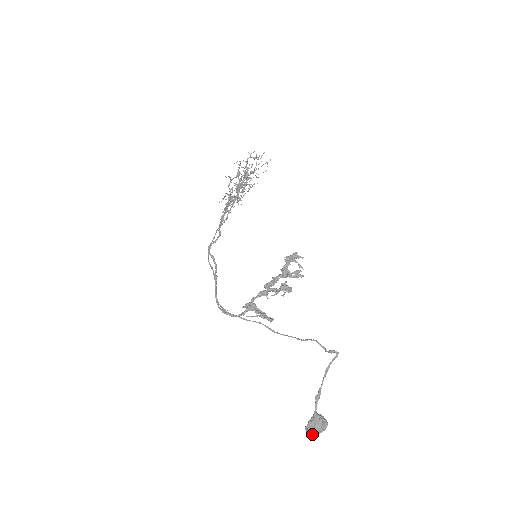
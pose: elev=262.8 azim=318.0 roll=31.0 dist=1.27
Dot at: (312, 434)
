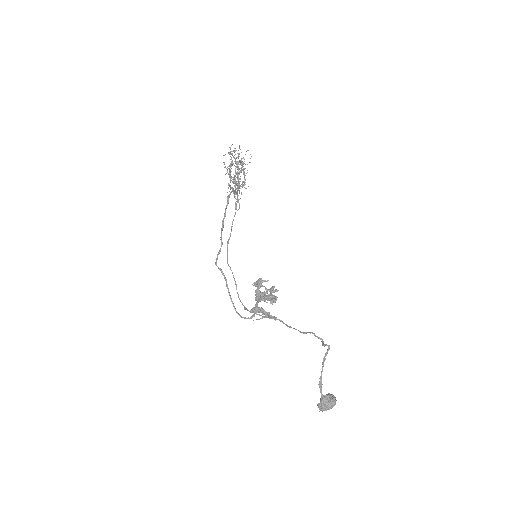
Dot at: occluded
